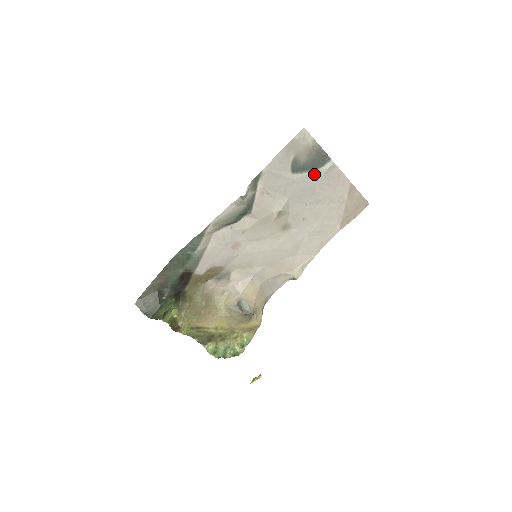
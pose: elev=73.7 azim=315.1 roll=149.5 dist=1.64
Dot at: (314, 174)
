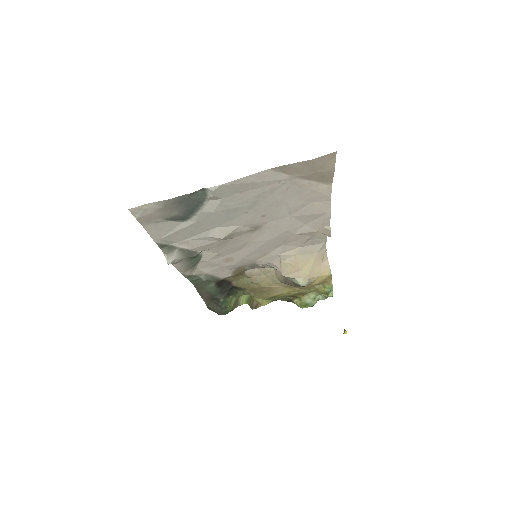
Dot at: (210, 203)
